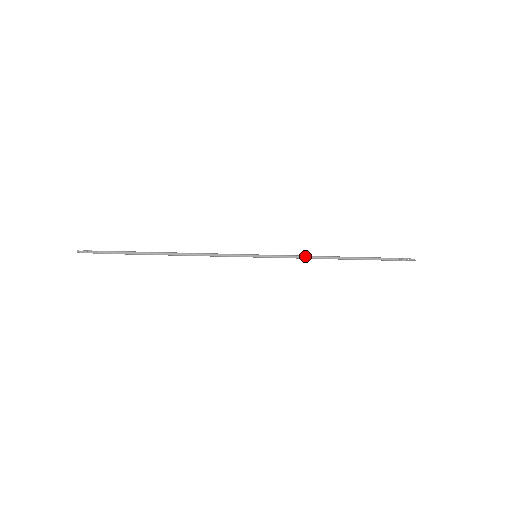
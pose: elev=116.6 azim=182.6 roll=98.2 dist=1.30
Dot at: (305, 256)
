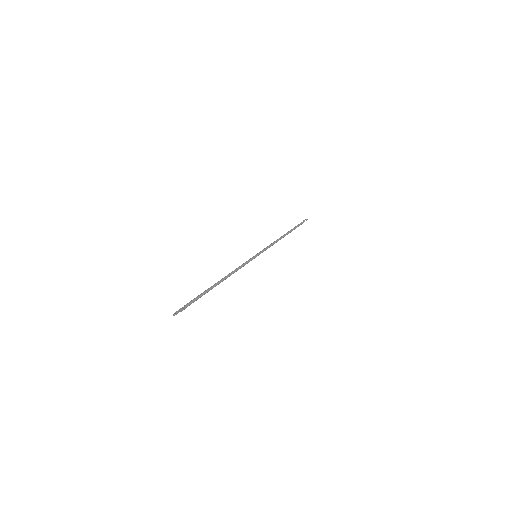
Dot at: (273, 242)
